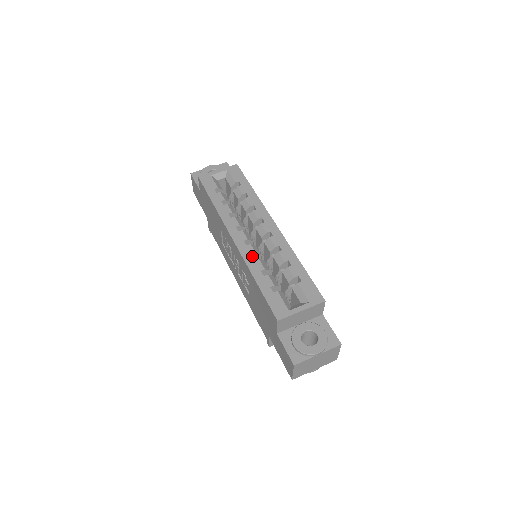
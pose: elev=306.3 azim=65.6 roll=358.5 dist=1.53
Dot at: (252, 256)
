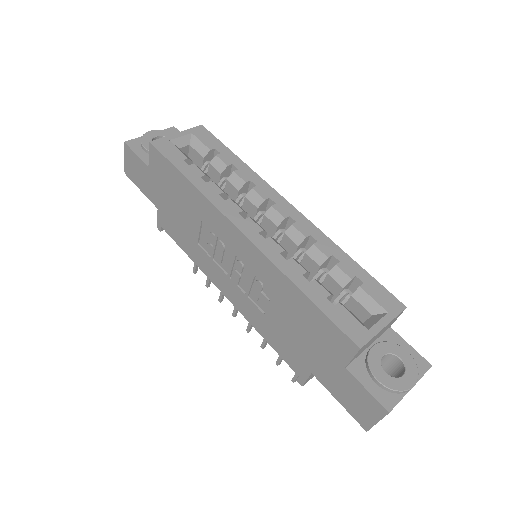
Dot at: (280, 254)
